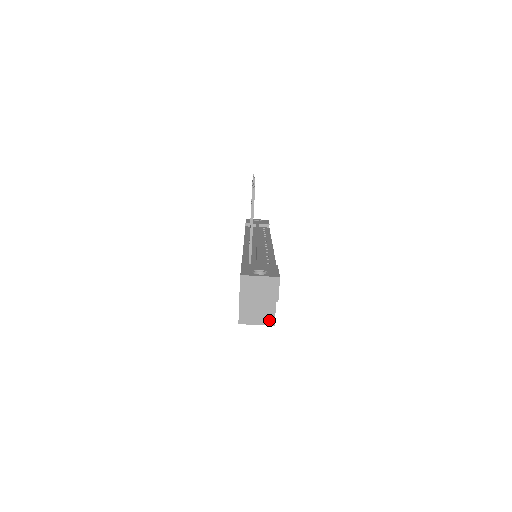
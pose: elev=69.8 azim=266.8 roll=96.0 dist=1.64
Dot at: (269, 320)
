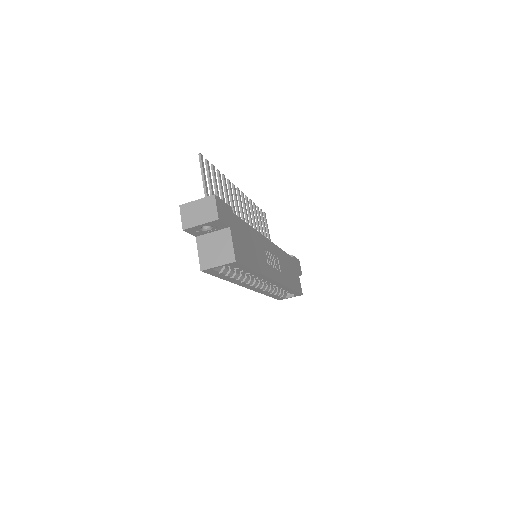
Dot at: (229, 257)
